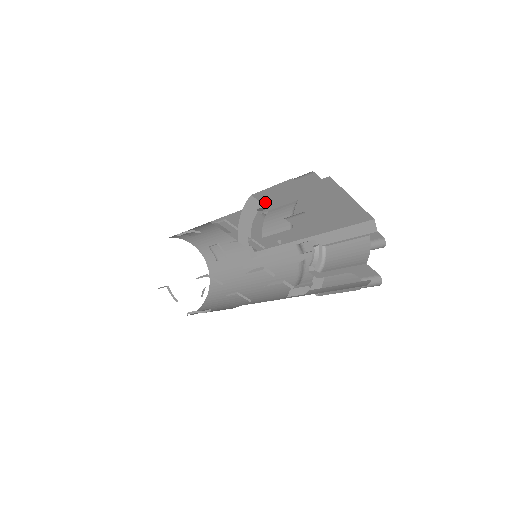
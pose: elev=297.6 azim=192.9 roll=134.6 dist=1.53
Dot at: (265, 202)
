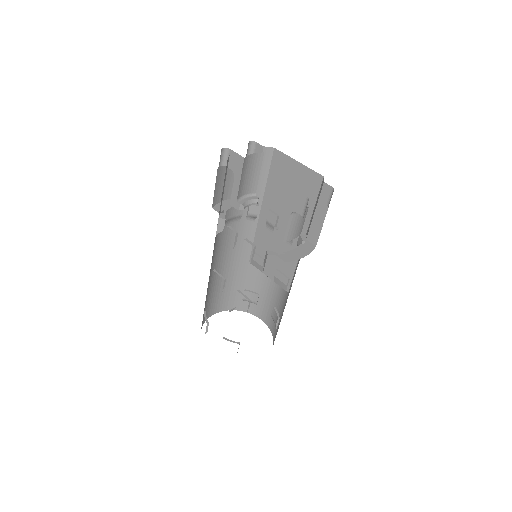
Dot at: occluded
